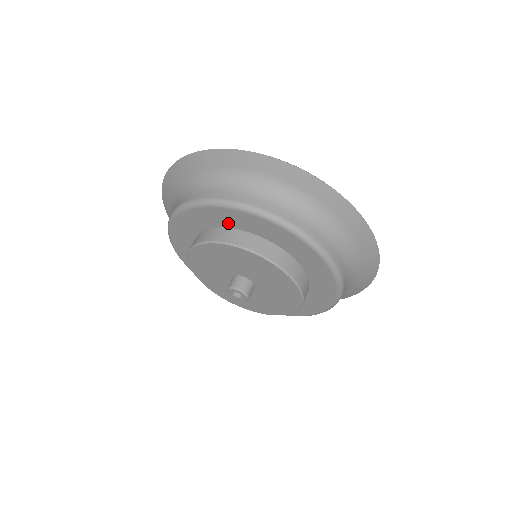
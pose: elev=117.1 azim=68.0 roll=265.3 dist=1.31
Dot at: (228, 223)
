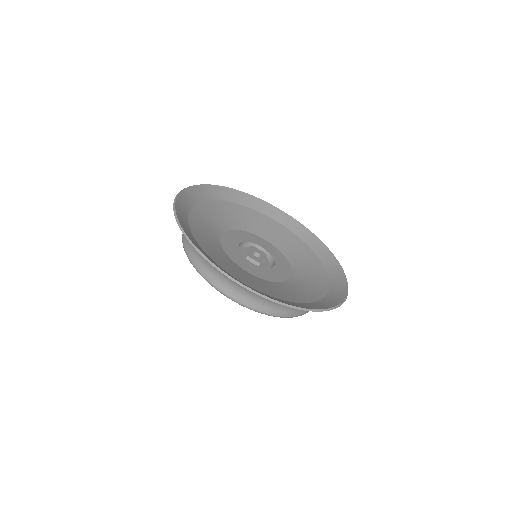
Dot at: occluded
